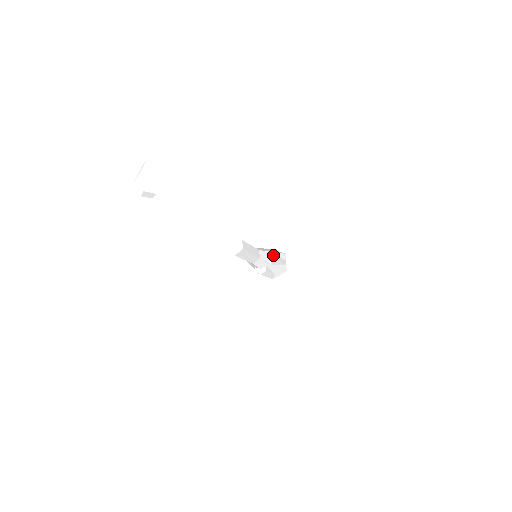
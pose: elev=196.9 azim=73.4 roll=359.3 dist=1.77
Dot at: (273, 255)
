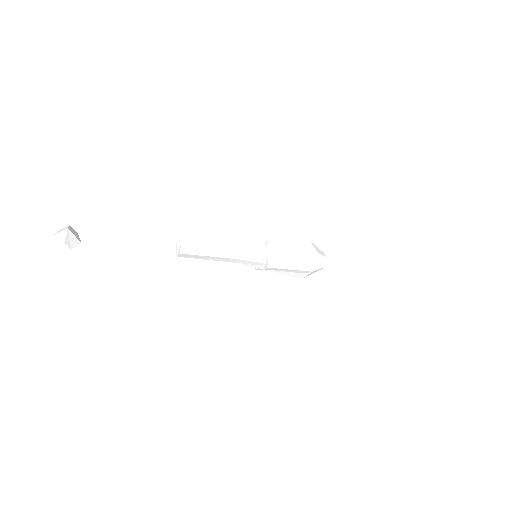
Dot at: (266, 242)
